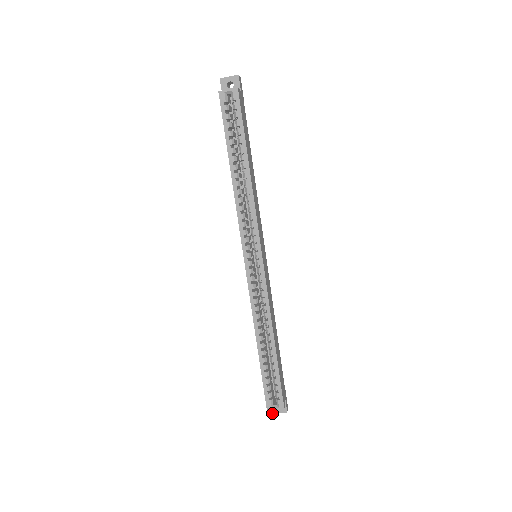
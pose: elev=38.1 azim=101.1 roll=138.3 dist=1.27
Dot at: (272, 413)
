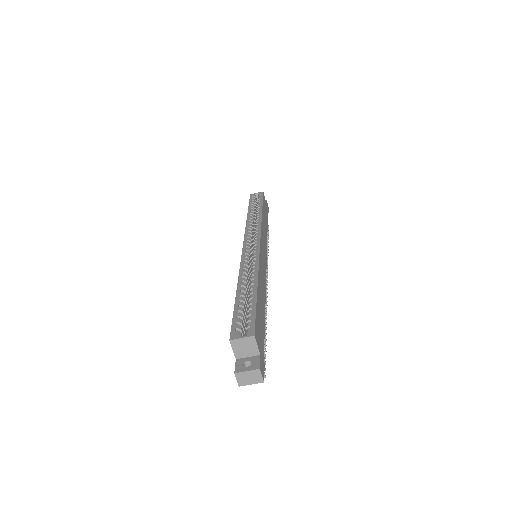
Dot at: (237, 372)
